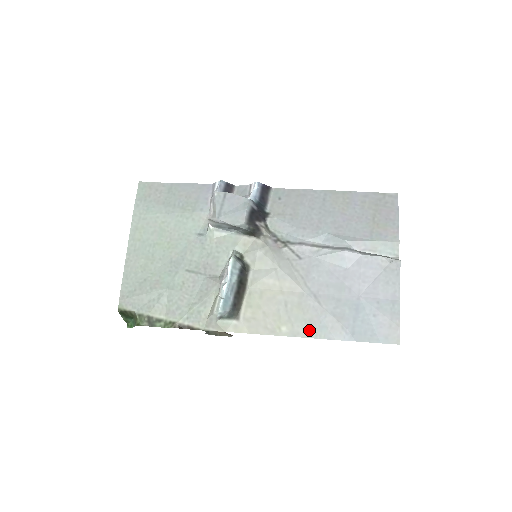
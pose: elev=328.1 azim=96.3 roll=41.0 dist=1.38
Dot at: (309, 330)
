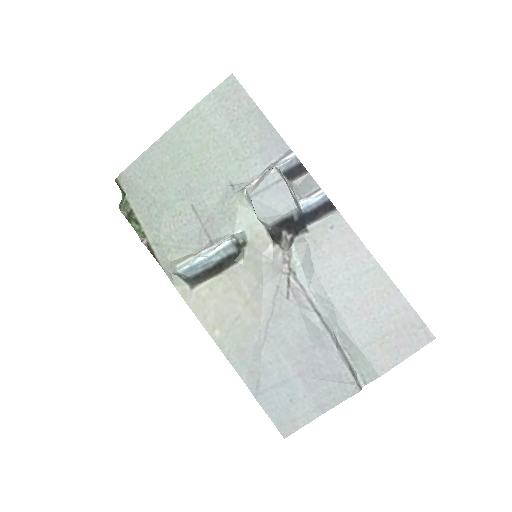
Dot at: (233, 354)
